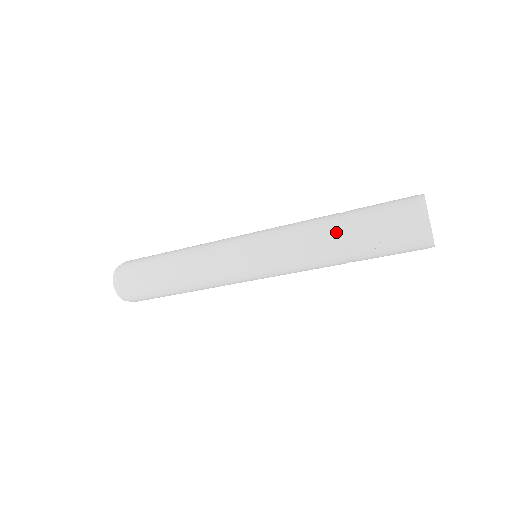
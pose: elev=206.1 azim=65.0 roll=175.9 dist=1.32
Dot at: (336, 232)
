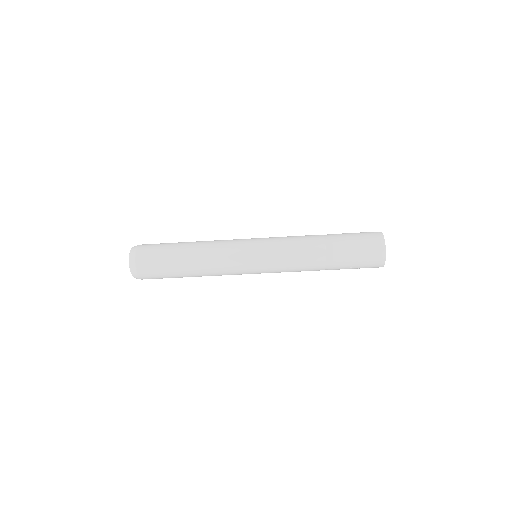
Dot at: (325, 251)
